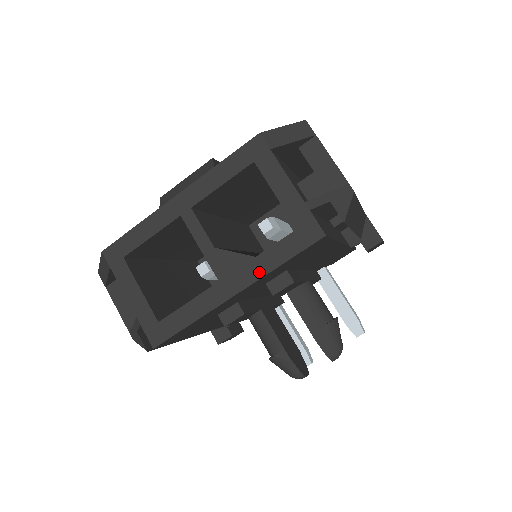
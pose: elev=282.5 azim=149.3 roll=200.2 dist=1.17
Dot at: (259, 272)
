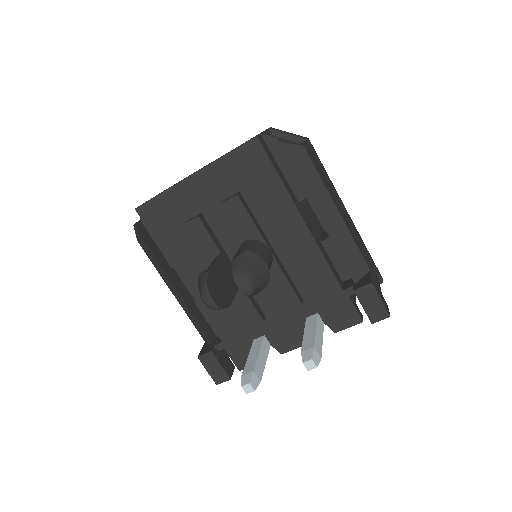
Dot at: (213, 162)
